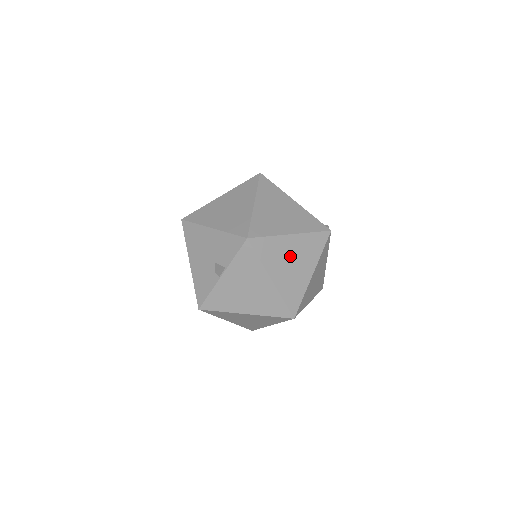
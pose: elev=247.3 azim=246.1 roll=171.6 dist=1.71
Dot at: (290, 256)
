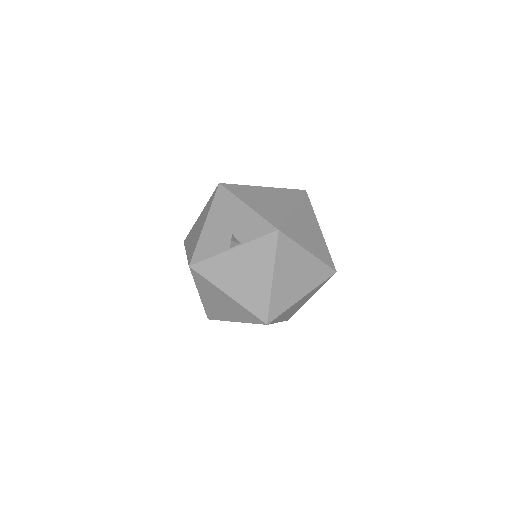
Dot at: (297, 269)
